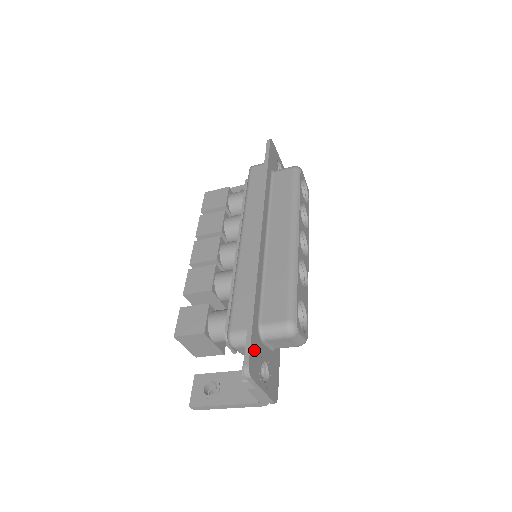
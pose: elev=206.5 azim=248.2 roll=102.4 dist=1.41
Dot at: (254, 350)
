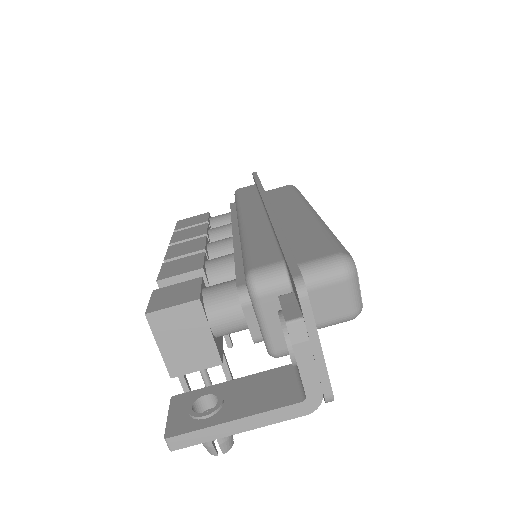
Dot at: occluded
